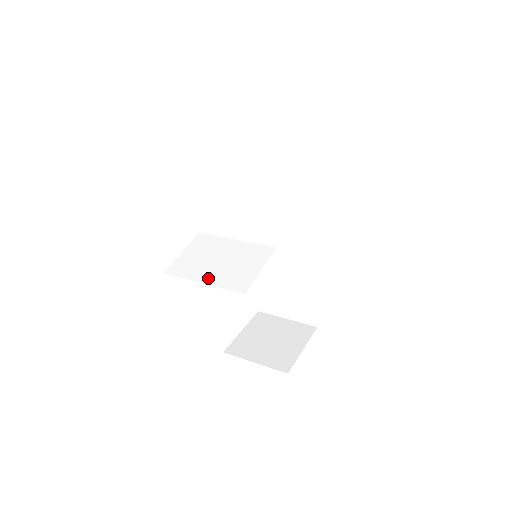
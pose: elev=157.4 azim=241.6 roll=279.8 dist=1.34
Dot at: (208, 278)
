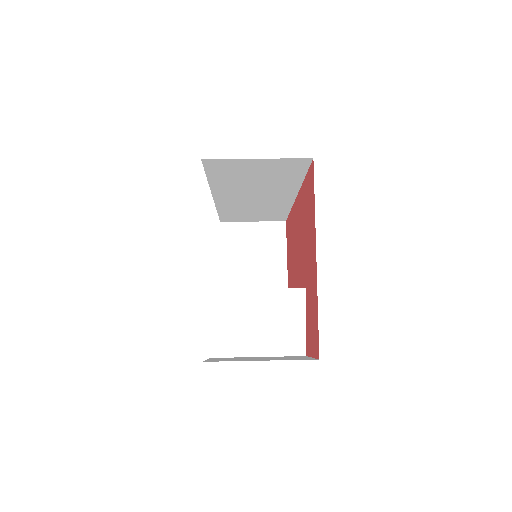
Dot at: (260, 349)
